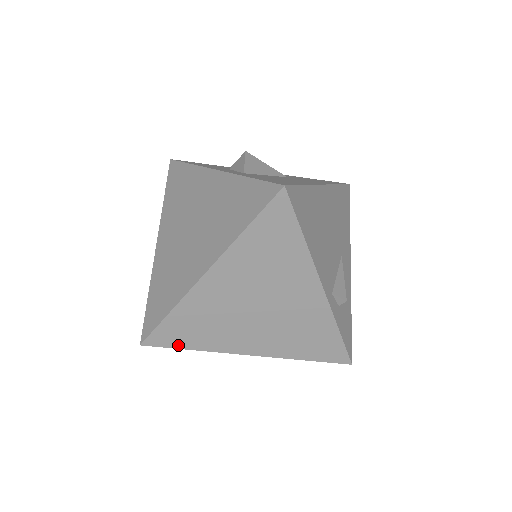
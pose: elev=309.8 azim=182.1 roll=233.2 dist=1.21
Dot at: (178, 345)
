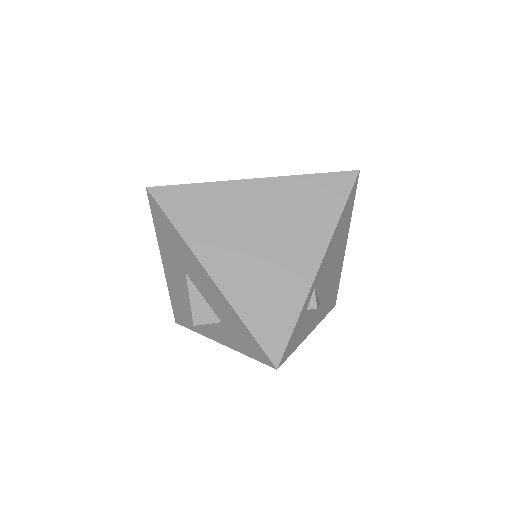
Dot at: (171, 214)
